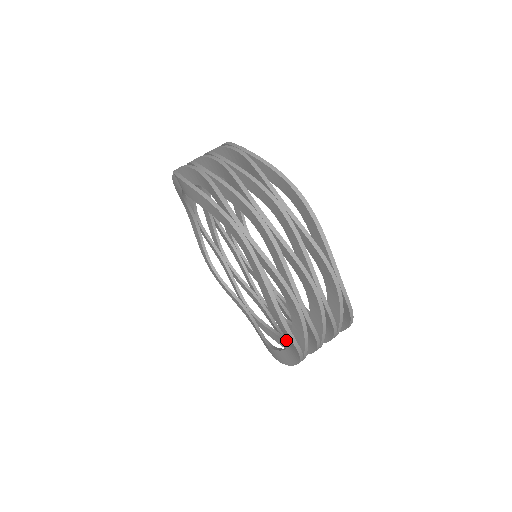
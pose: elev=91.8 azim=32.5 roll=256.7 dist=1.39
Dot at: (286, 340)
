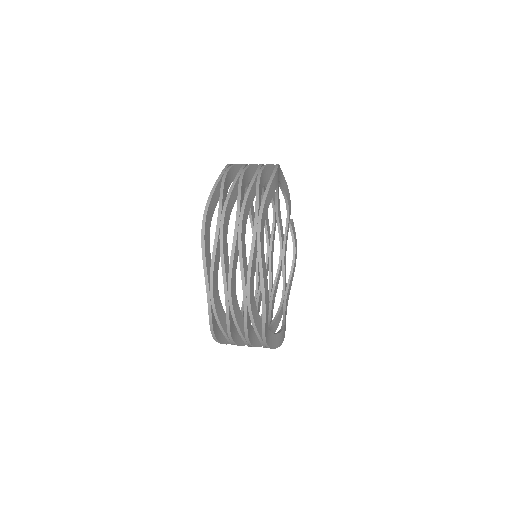
Dot at: occluded
